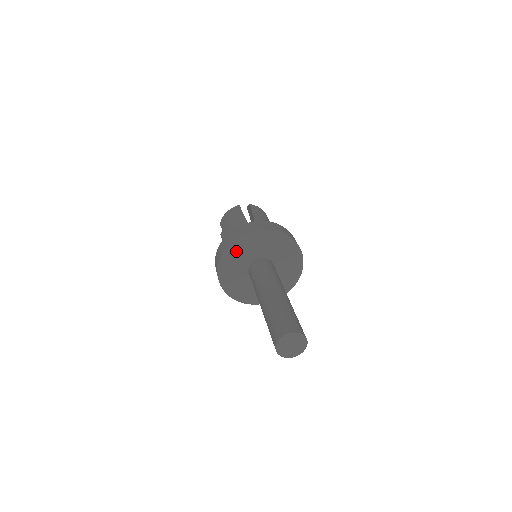
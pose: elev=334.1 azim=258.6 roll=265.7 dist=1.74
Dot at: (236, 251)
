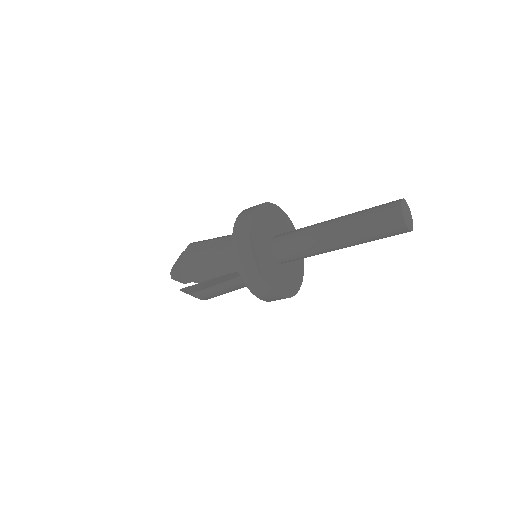
Dot at: (258, 245)
